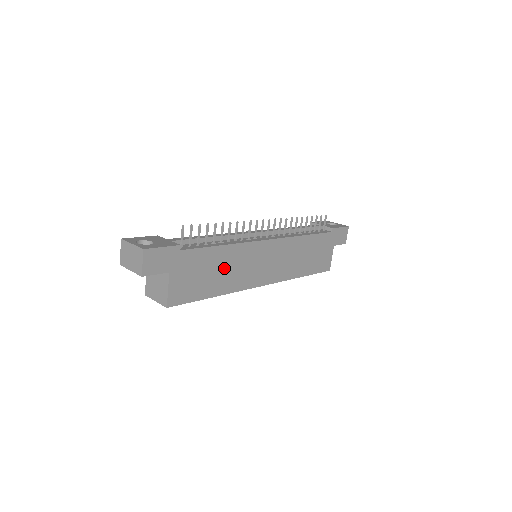
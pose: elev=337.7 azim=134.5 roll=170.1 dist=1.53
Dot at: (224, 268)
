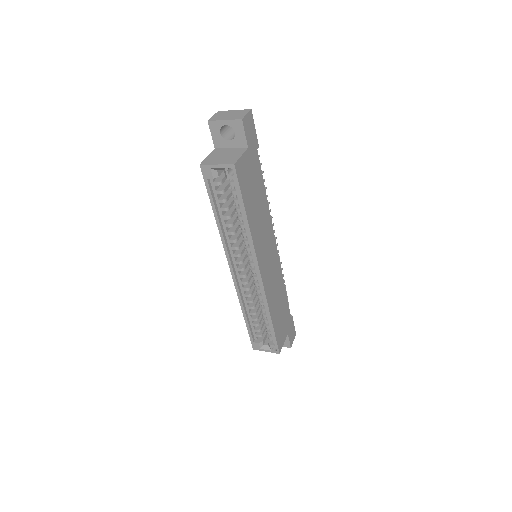
Dot at: (259, 210)
